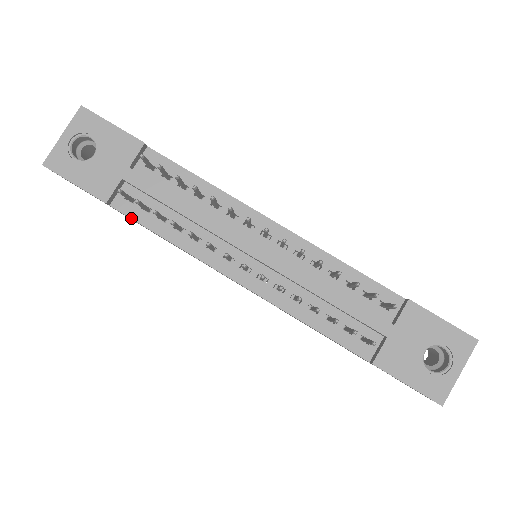
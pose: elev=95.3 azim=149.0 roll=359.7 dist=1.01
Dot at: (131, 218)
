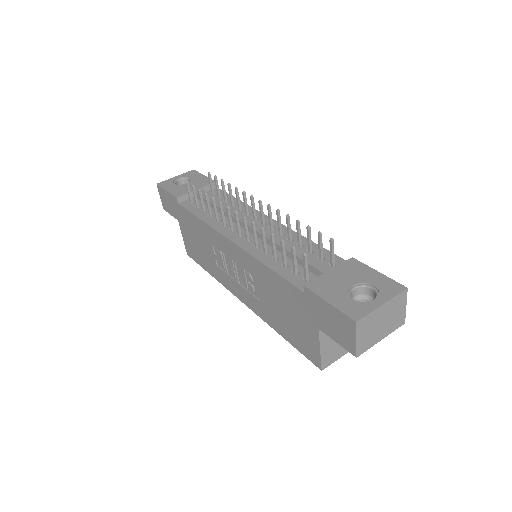
Dot at: (186, 209)
